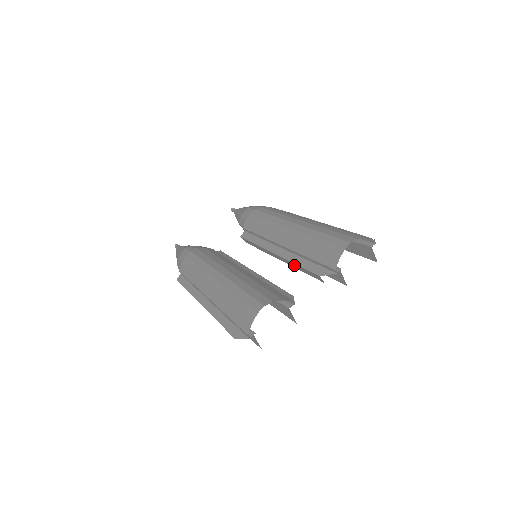
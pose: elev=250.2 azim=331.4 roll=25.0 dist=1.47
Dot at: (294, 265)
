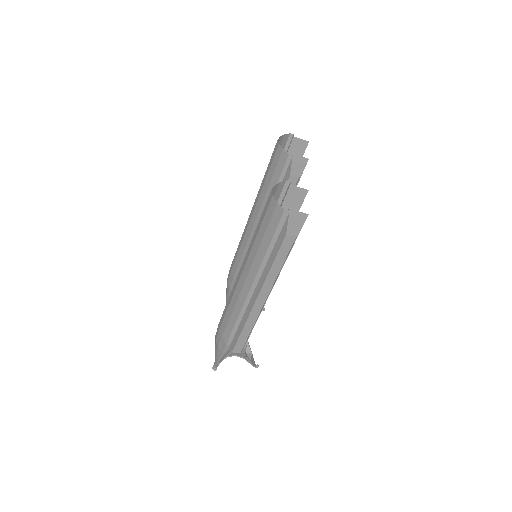
Dot at: occluded
